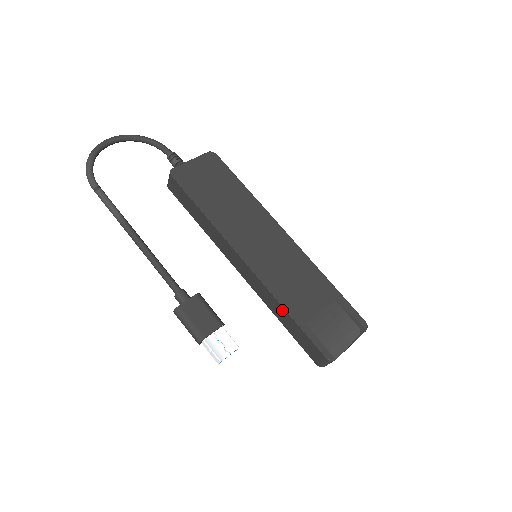
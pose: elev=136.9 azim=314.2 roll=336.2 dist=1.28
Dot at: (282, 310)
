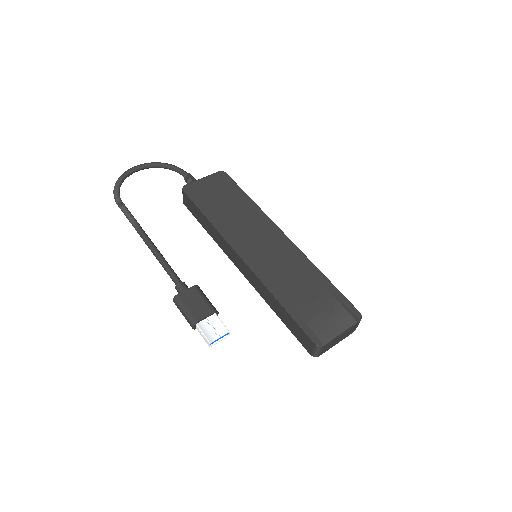
Dot at: (275, 301)
